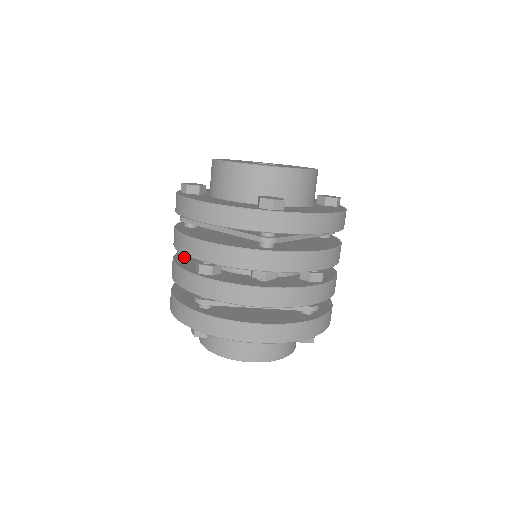
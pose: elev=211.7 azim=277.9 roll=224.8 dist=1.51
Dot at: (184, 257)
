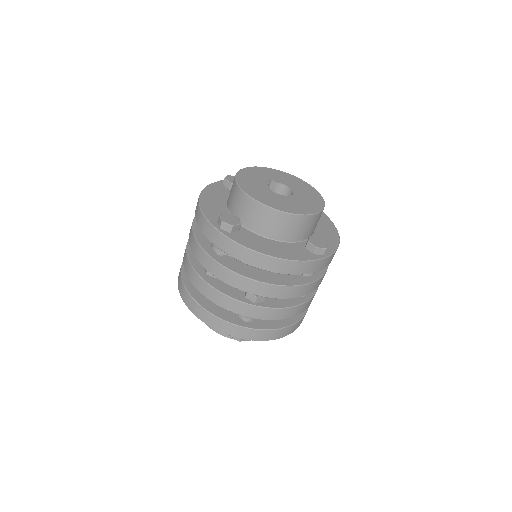
Dot at: (210, 276)
